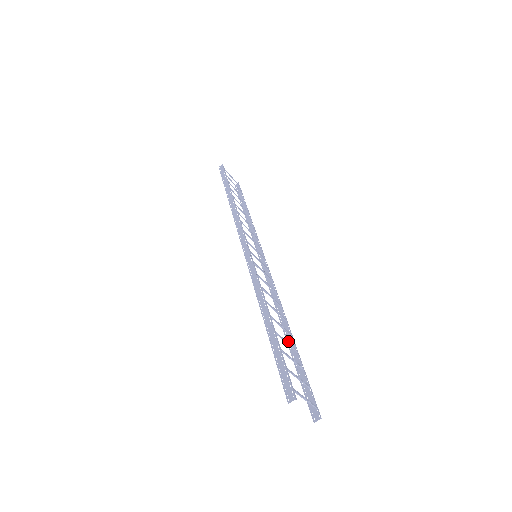
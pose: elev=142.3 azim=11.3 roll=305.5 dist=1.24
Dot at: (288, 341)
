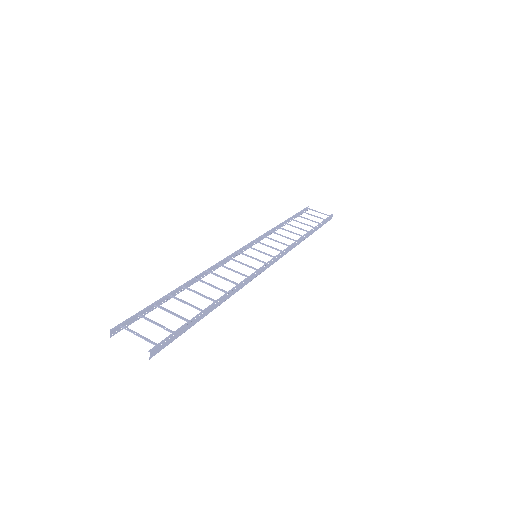
Dot at: (214, 308)
